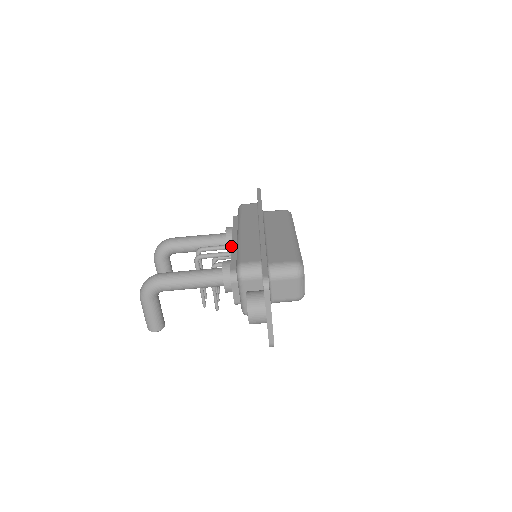
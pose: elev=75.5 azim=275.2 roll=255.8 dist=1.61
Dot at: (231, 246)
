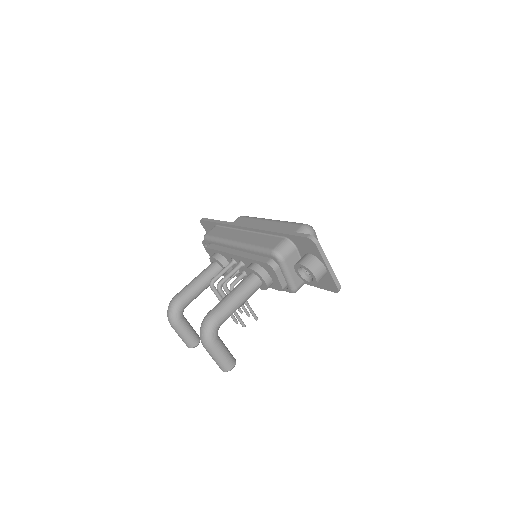
Dot at: (240, 256)
